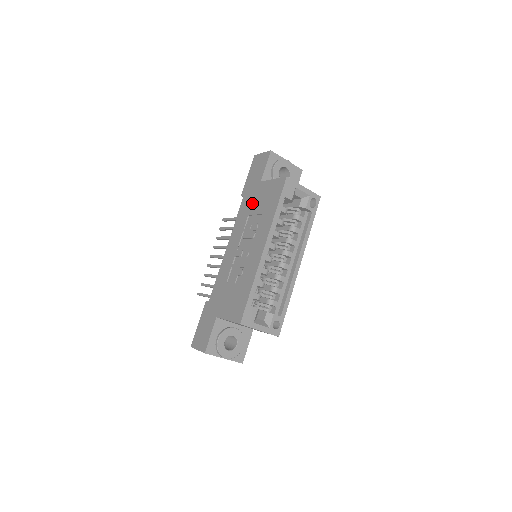
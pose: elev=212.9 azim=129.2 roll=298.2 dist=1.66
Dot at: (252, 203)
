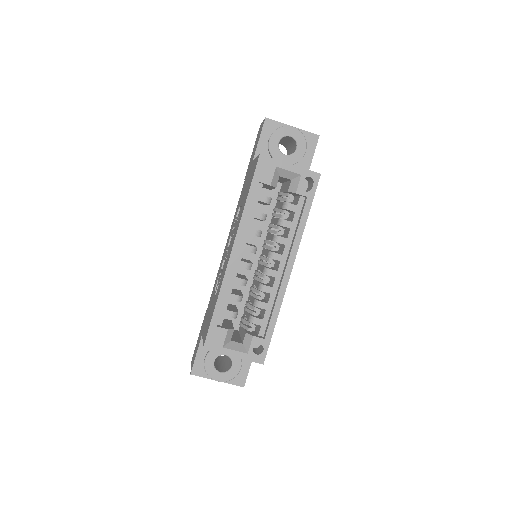
Dot at: (243, 190)
